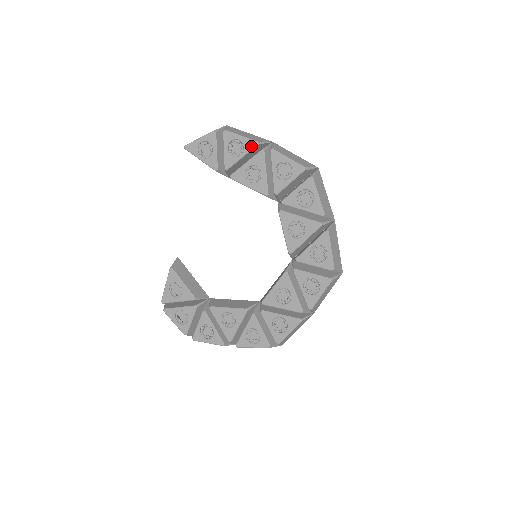
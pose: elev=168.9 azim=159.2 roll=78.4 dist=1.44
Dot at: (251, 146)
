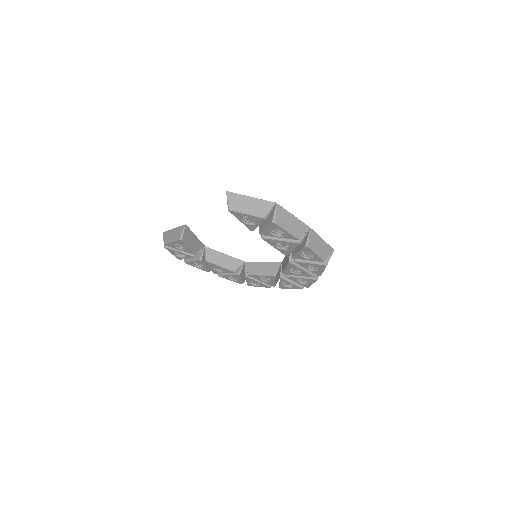
Dot at: (292, 238)
